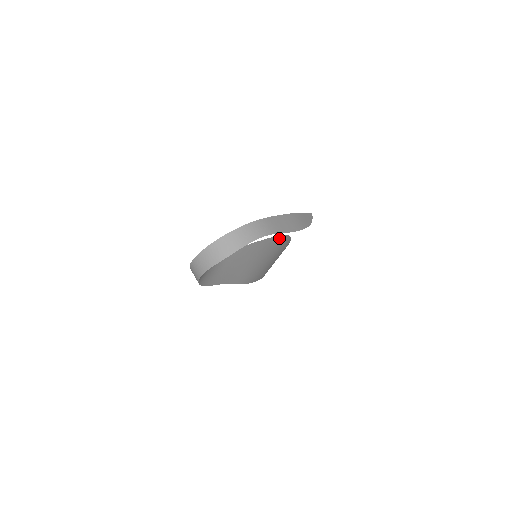
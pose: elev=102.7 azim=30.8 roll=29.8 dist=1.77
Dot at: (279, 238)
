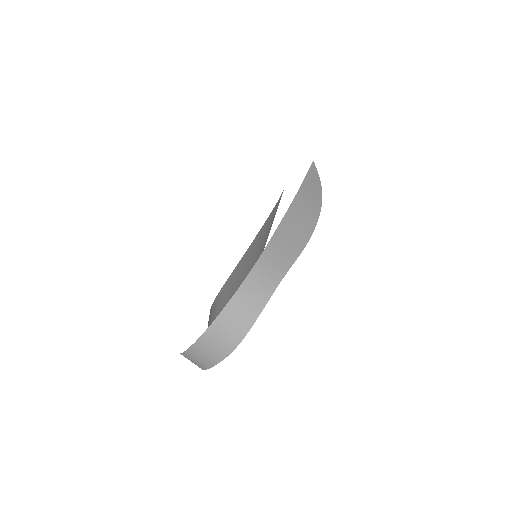
Dot at: (275, 207)
